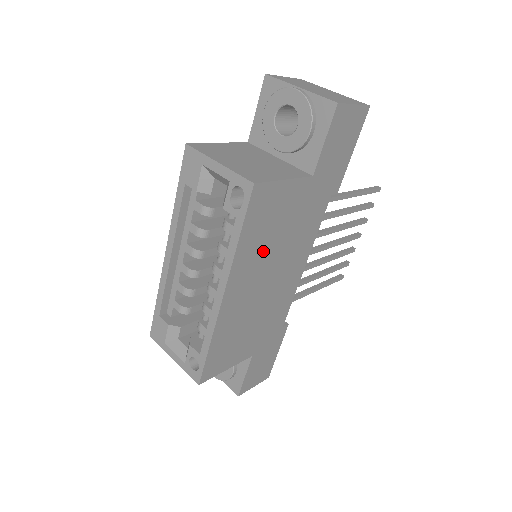
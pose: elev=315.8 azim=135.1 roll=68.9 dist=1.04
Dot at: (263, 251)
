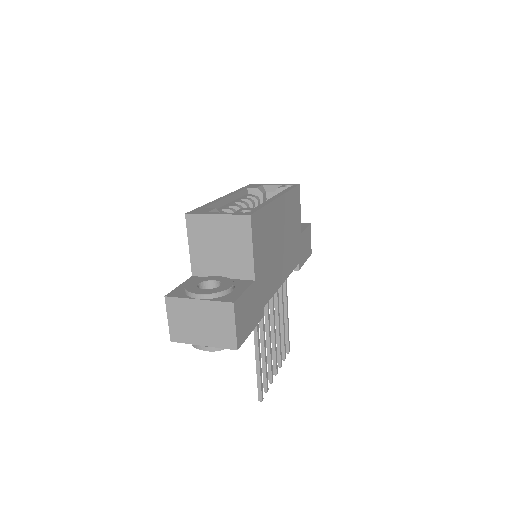
Dot at: (288, 219)
